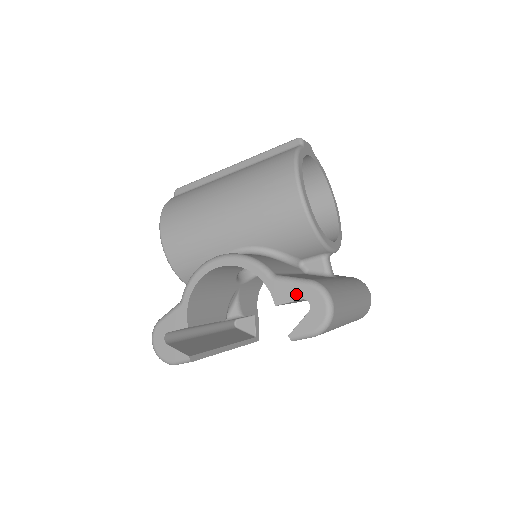
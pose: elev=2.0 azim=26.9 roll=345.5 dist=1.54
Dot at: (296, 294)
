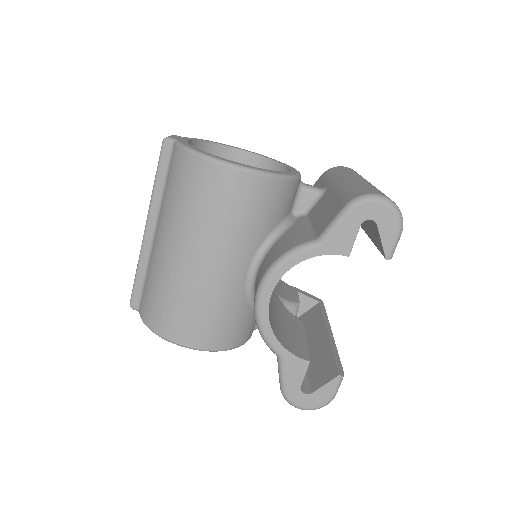
Dot at: (352, 228)
